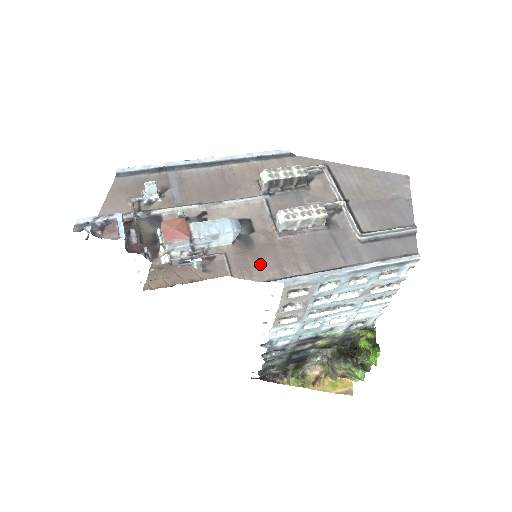
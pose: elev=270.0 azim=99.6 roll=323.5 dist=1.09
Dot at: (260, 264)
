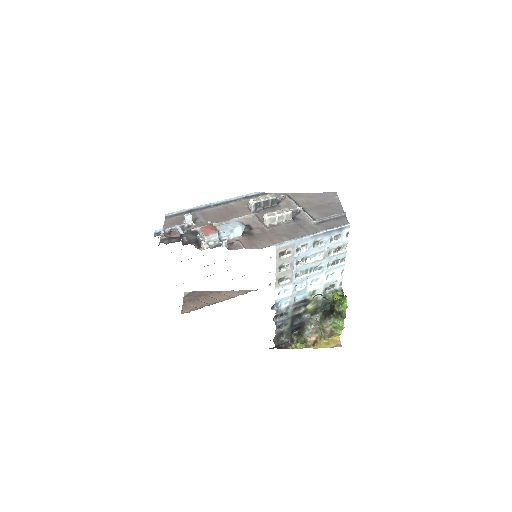
Dot at: (260, 242)
